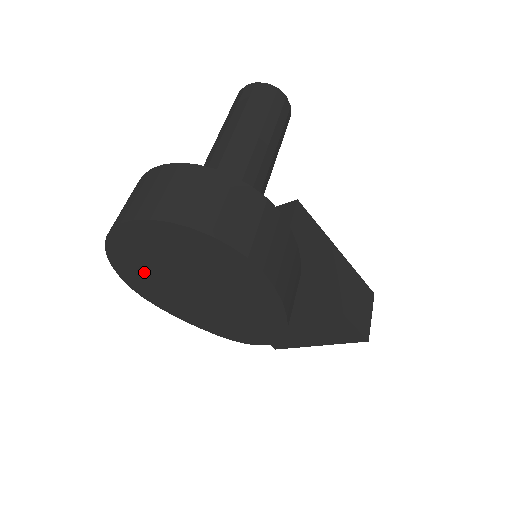
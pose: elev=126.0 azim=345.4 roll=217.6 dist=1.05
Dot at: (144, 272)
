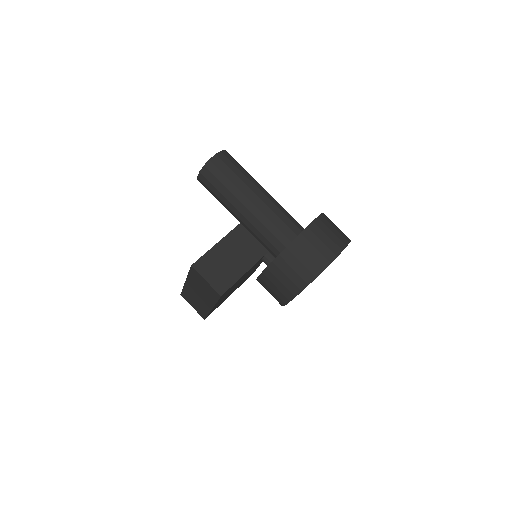
Dot at: occluded
